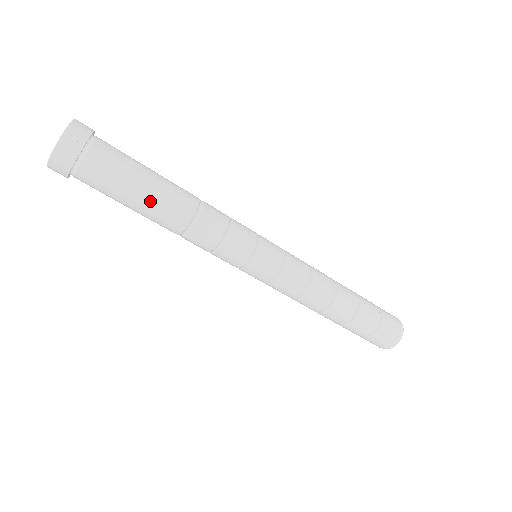
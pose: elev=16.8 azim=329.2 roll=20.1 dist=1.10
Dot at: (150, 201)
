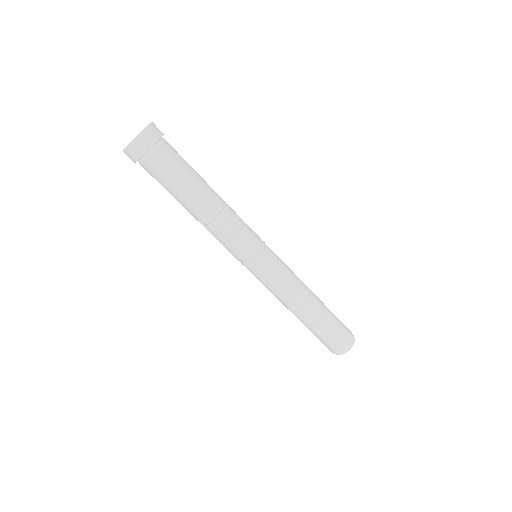
Dot at: (197, 189)
